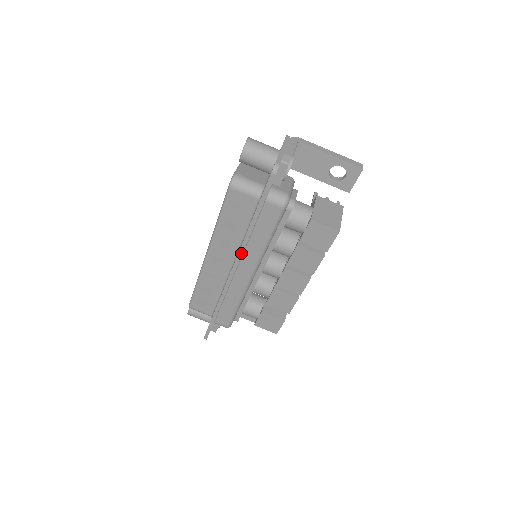
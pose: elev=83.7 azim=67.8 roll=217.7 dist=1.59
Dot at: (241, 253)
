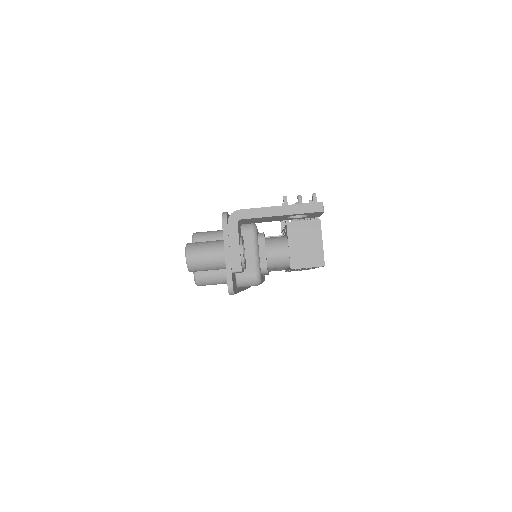
Dot at: occluded
